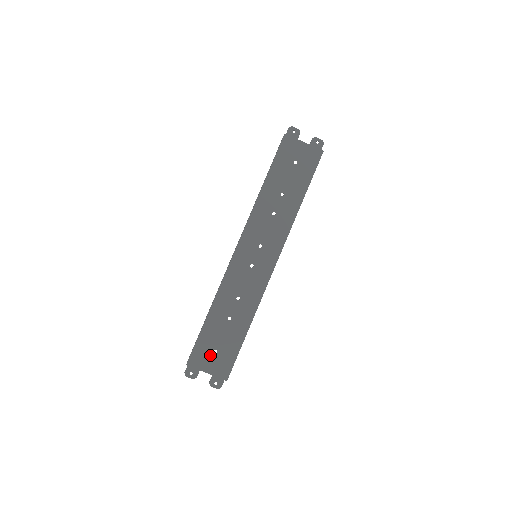
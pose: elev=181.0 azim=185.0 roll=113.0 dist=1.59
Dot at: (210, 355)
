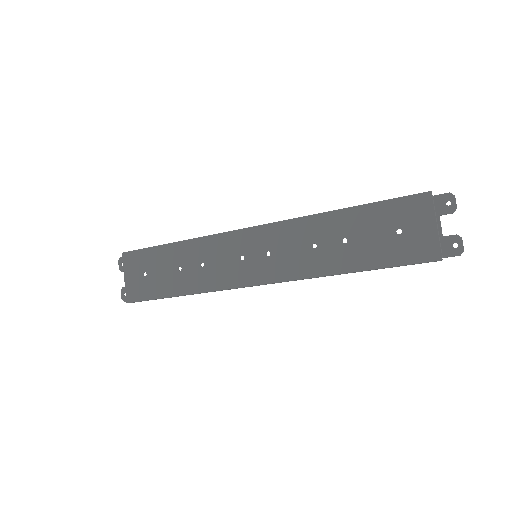
Dot at: (140, 271)
